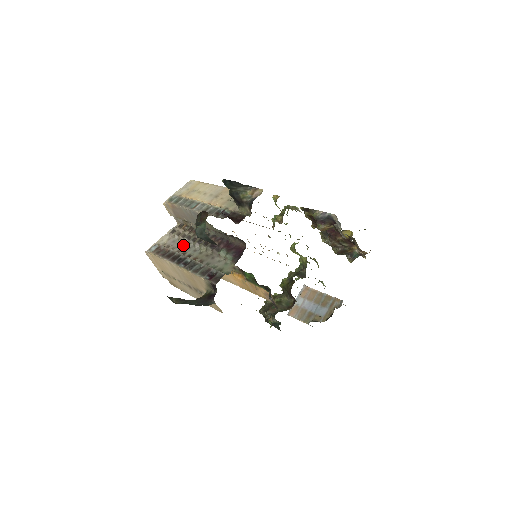
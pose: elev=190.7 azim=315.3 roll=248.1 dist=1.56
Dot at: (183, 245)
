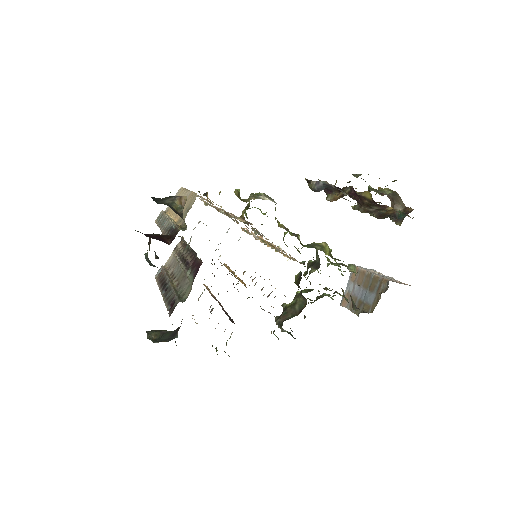
Dot at: (176, 265)
